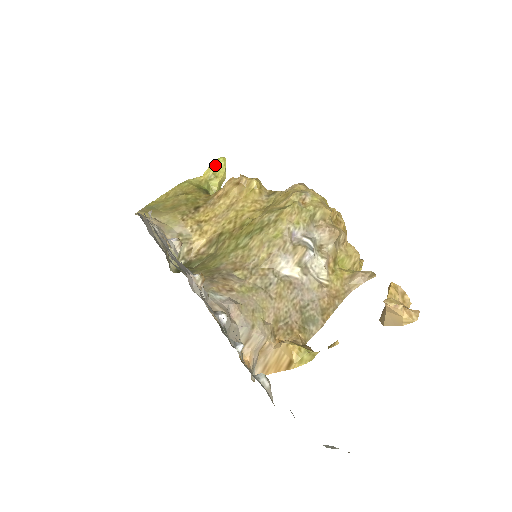
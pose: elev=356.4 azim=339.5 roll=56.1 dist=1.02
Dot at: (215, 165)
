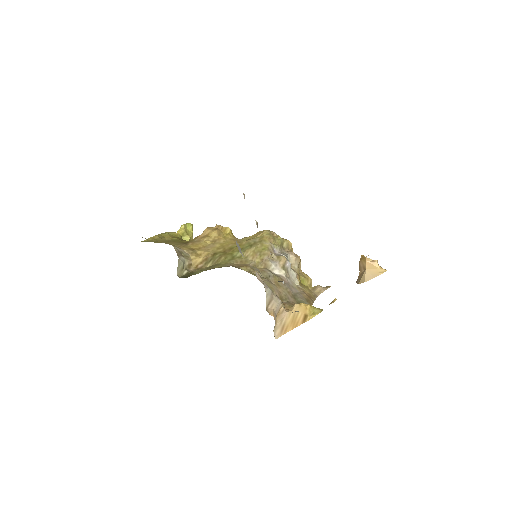
Dot at: (186, 227)
